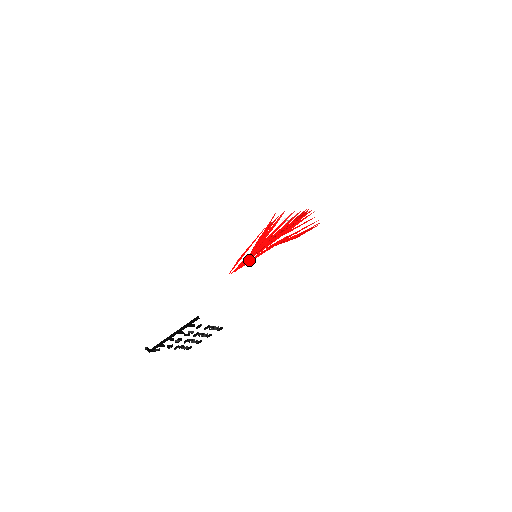
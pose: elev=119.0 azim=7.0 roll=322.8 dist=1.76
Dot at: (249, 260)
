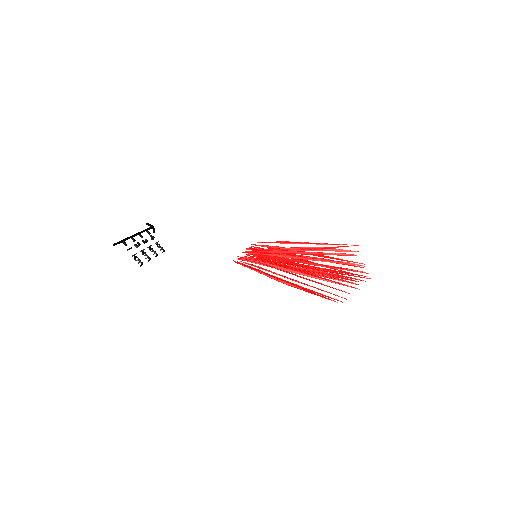
Dot at: occluded
